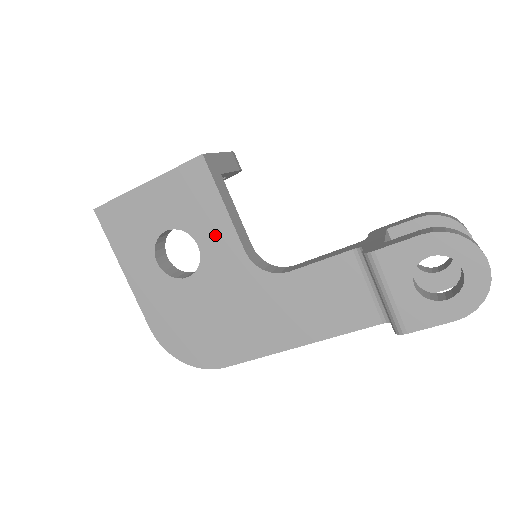
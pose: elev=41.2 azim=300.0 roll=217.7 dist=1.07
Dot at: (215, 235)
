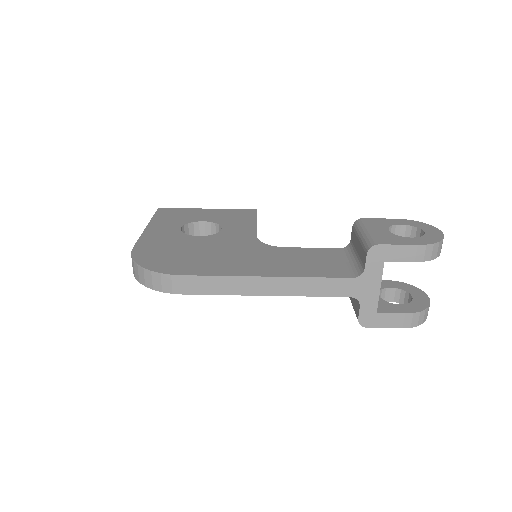
Dot at: (239, 228)
